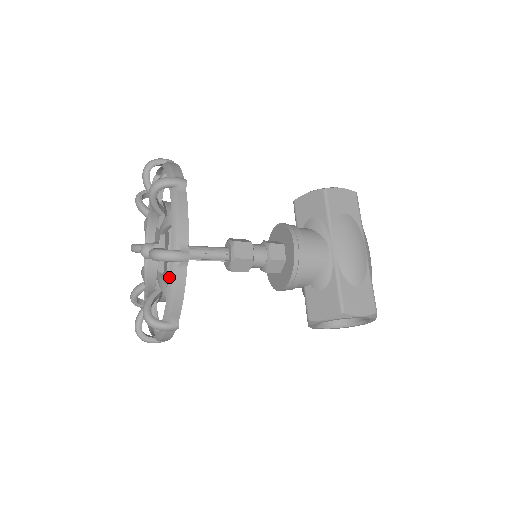
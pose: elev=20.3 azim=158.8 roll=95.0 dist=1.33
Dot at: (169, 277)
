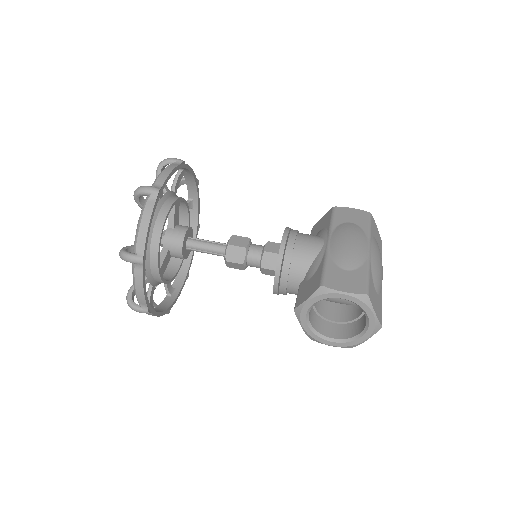
Dot at: (142, 210)
